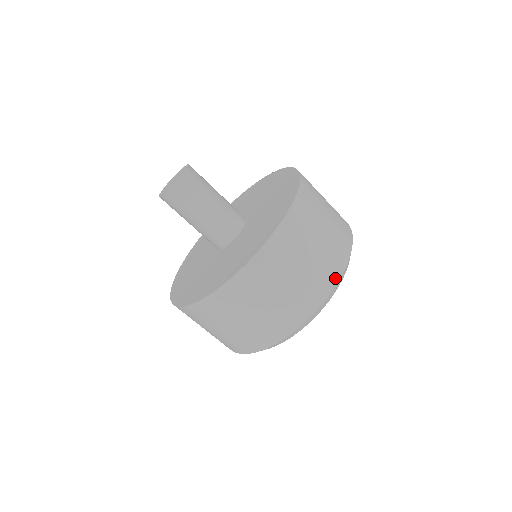
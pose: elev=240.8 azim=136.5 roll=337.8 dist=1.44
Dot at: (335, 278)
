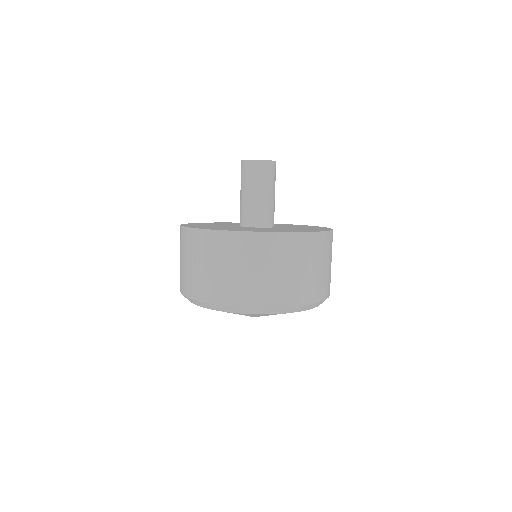
Dot at: (278, 303)
